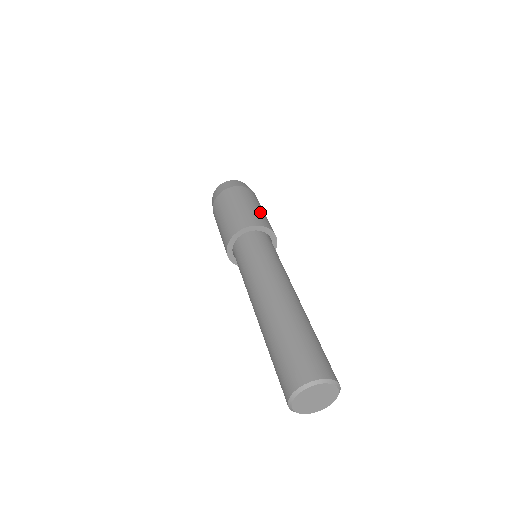
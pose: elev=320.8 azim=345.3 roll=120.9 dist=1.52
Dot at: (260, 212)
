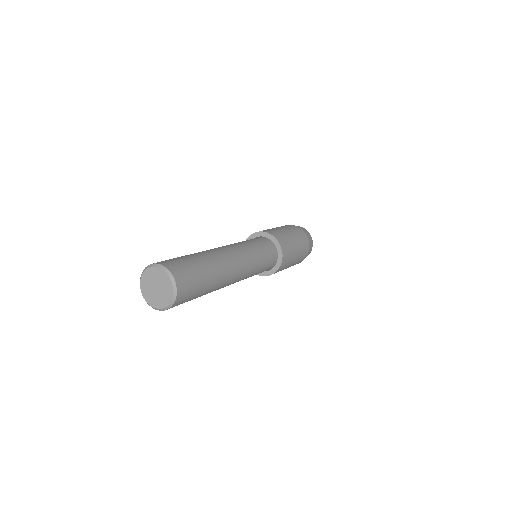
Dot at: occluded
